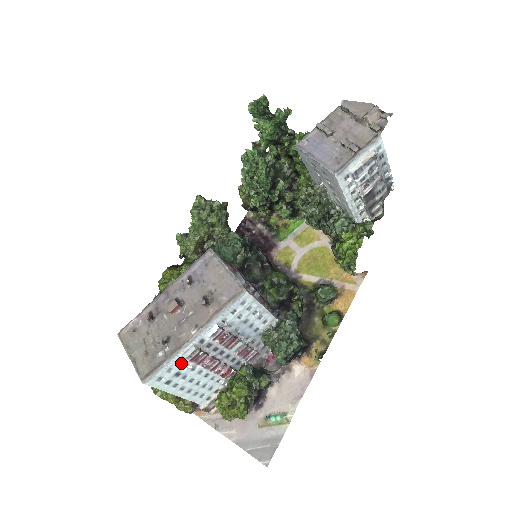
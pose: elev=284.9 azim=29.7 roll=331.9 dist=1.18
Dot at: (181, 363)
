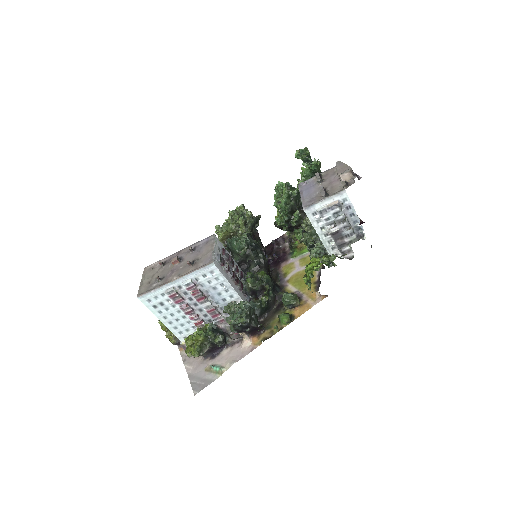
Dot at: (165, 296)
